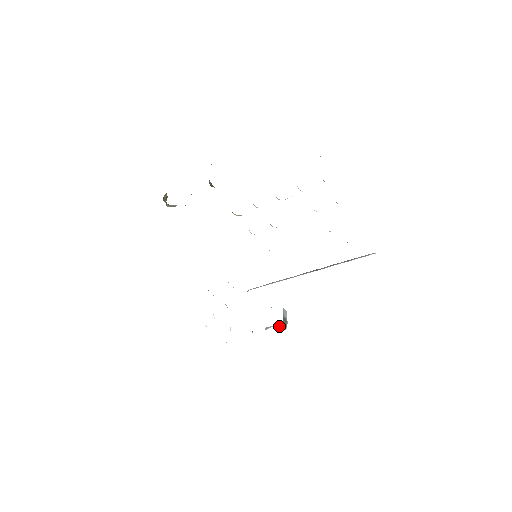
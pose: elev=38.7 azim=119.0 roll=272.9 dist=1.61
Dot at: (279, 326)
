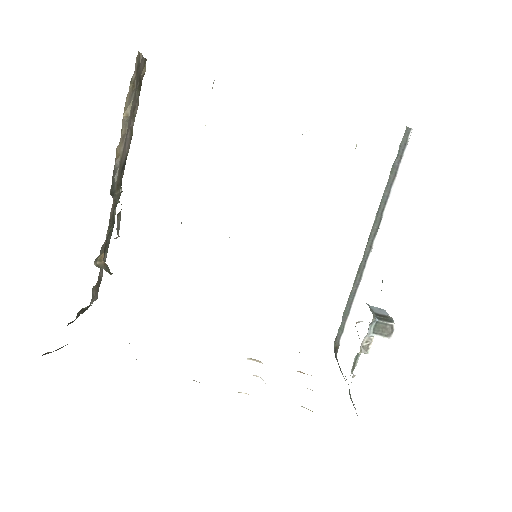
Dot at: (376, 328)
